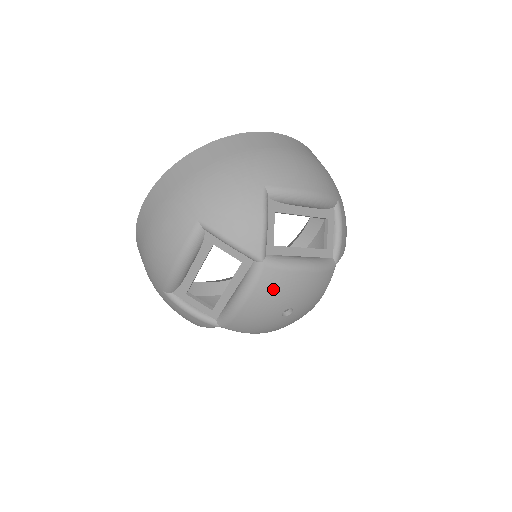
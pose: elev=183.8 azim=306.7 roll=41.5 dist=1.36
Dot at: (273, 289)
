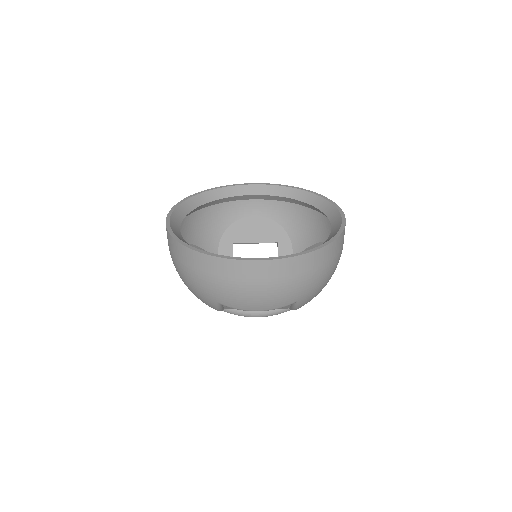
Dot at: occluded
